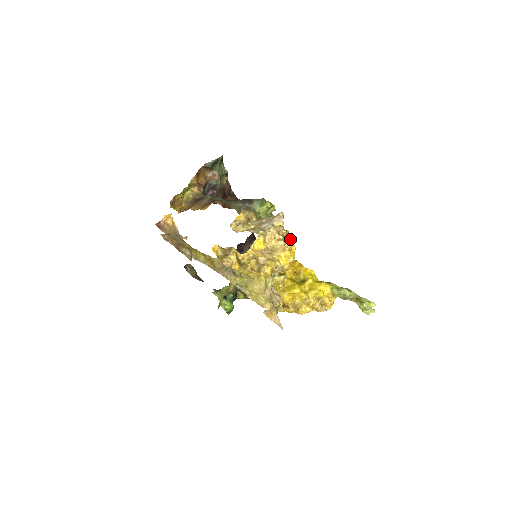
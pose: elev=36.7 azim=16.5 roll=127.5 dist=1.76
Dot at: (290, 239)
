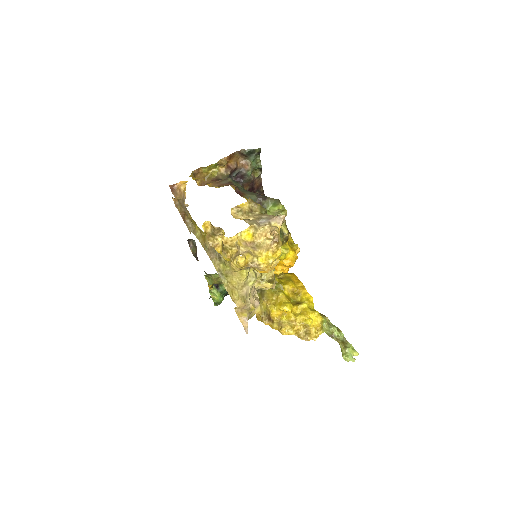
Dot at: (279, 242)
